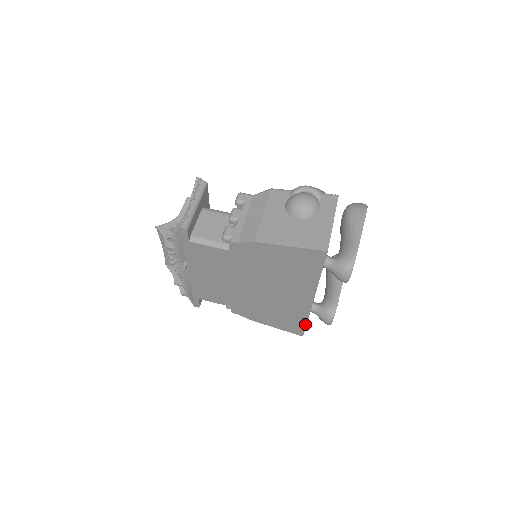
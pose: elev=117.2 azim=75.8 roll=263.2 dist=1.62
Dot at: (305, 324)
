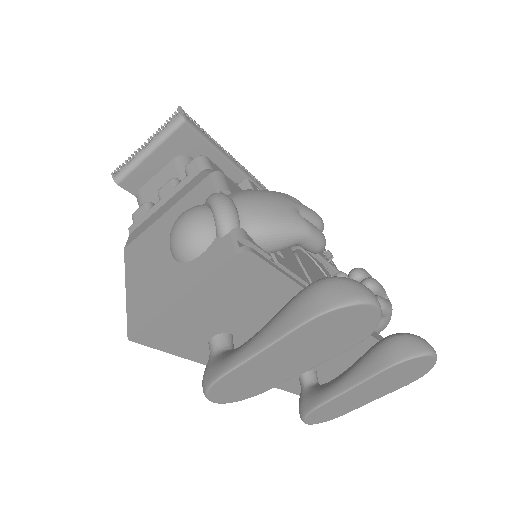
Dot at: (290, 390)
